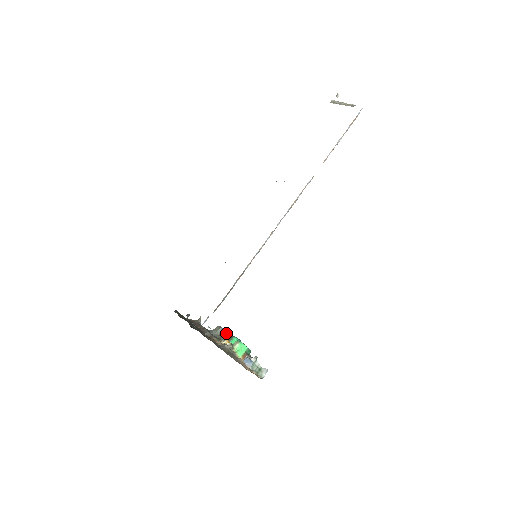
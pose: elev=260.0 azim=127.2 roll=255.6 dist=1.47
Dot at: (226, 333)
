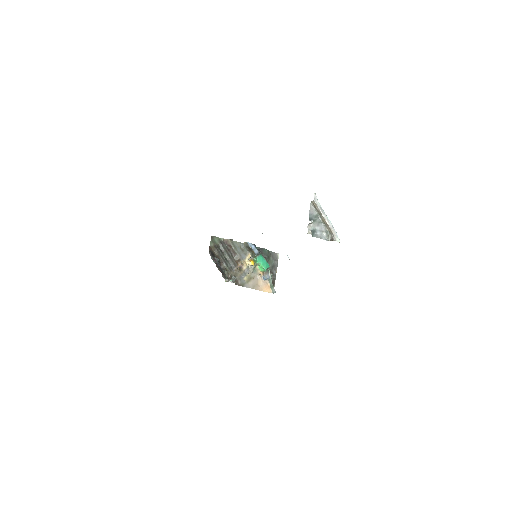
Dot at: (252, 250)
